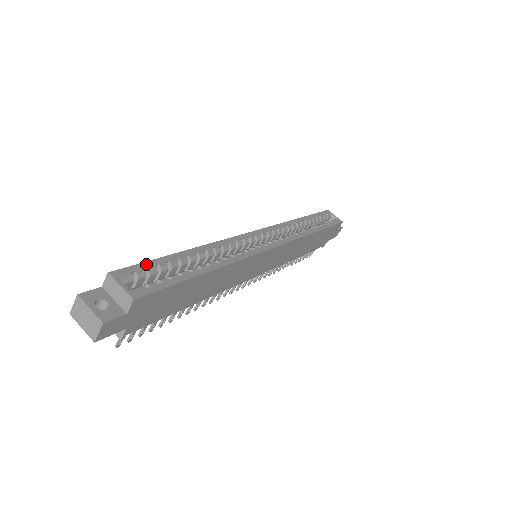
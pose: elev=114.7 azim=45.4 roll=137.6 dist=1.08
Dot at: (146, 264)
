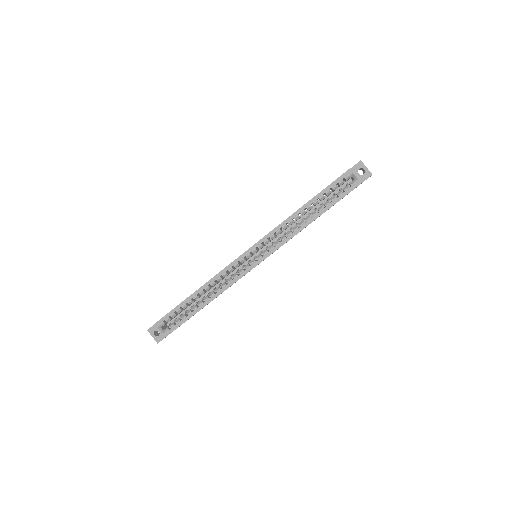
Dot at: (170, 313)
